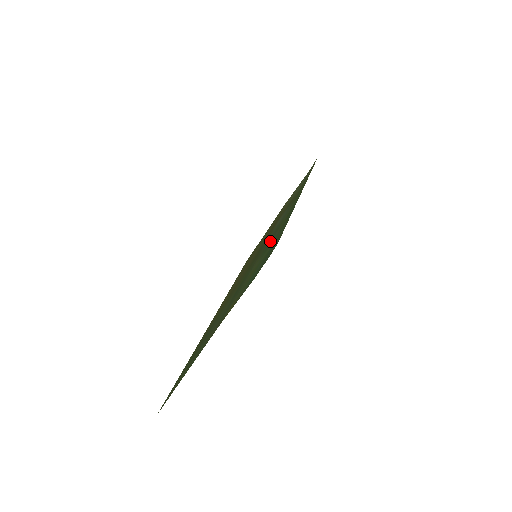
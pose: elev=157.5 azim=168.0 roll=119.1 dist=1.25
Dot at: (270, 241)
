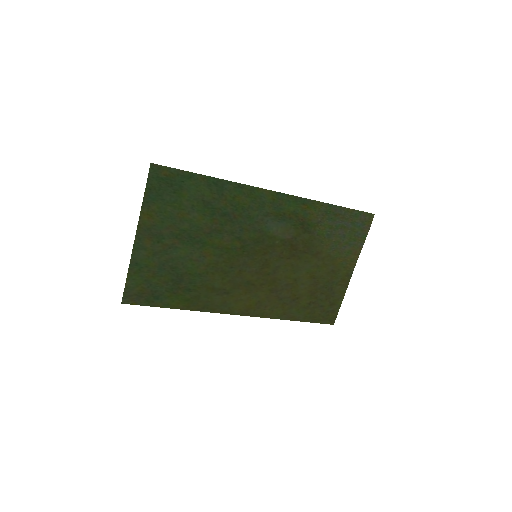
Dot at: (219, 212)
